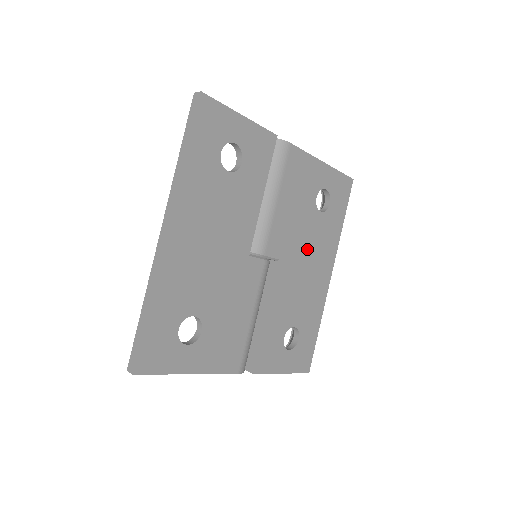
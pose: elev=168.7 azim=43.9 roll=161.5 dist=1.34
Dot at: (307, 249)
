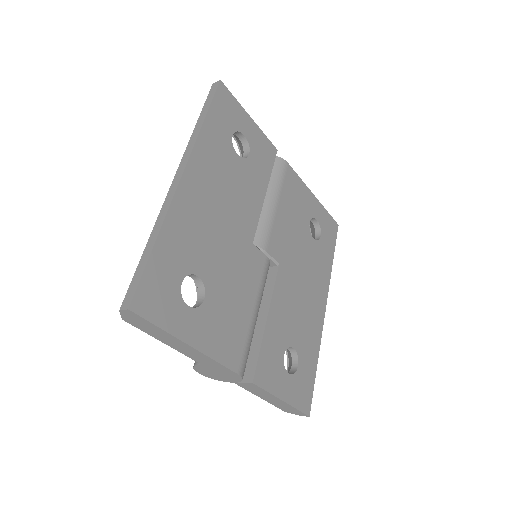
Dot at: (303, 268)
